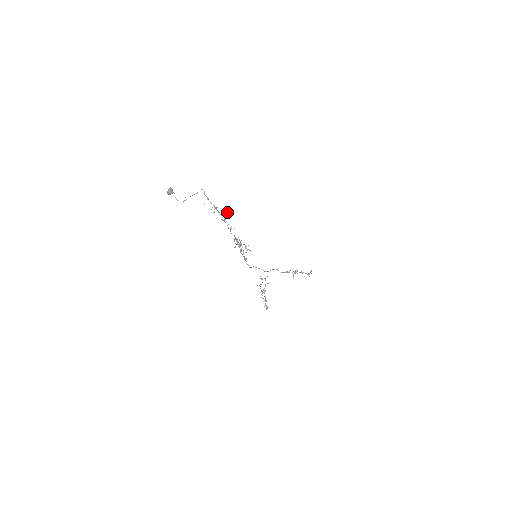
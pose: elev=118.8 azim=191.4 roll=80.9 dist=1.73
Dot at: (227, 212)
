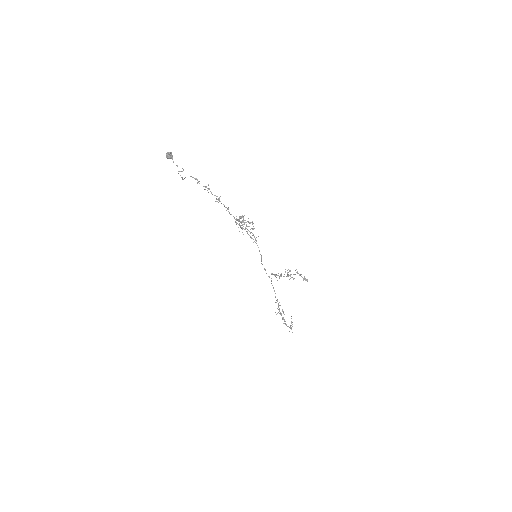
Dot at: (216, 198)
